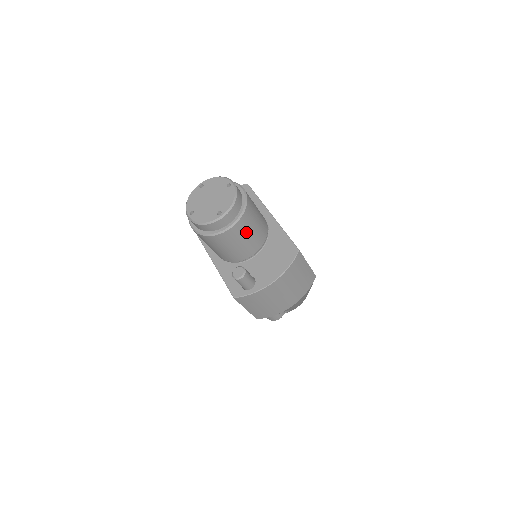
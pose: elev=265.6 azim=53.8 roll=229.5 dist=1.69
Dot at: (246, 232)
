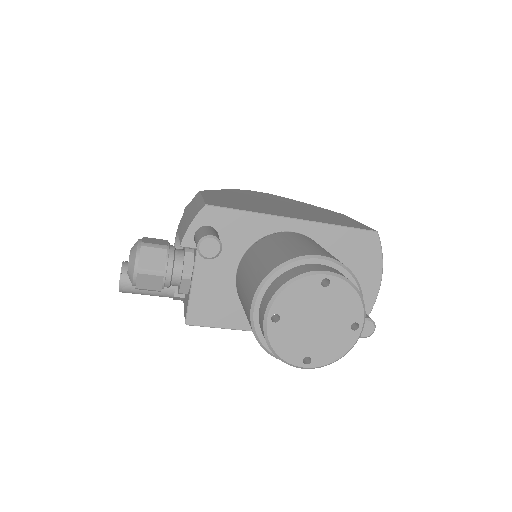
Dot at: occluded
